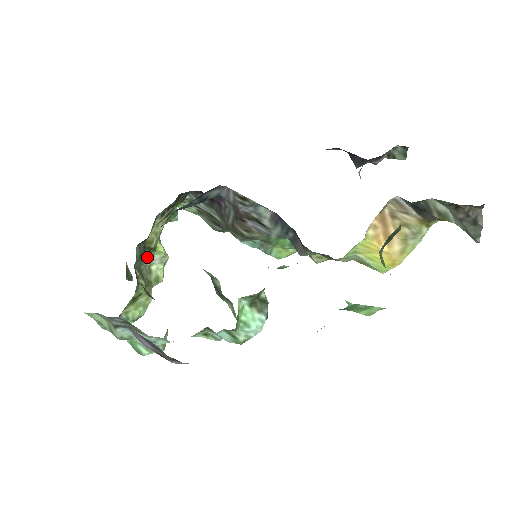
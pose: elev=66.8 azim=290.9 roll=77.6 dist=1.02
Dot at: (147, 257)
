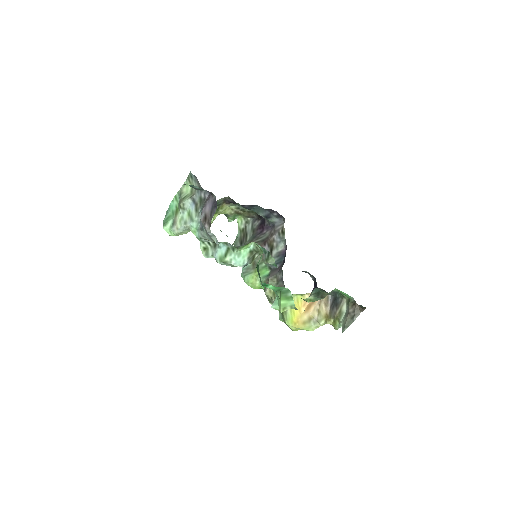
Dot at: occluded
